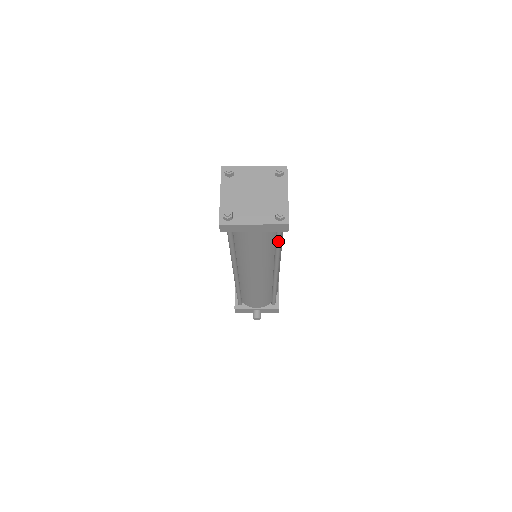
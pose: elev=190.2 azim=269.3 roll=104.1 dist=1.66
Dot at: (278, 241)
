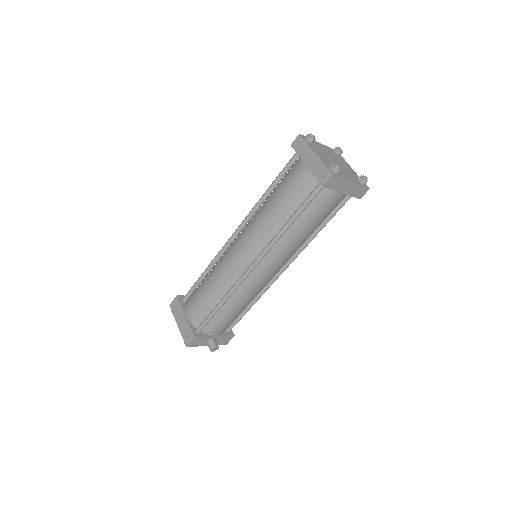
Dot at: (333, 216)
